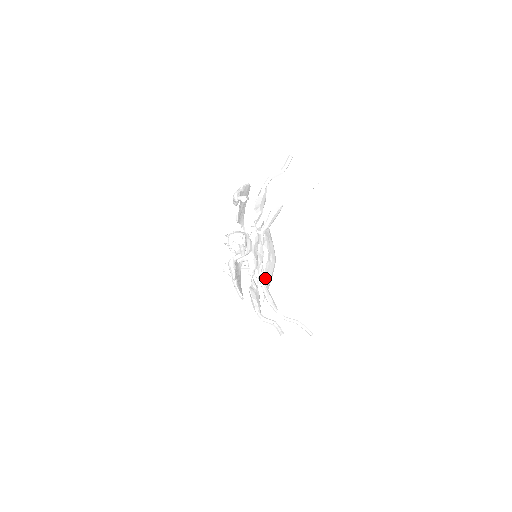
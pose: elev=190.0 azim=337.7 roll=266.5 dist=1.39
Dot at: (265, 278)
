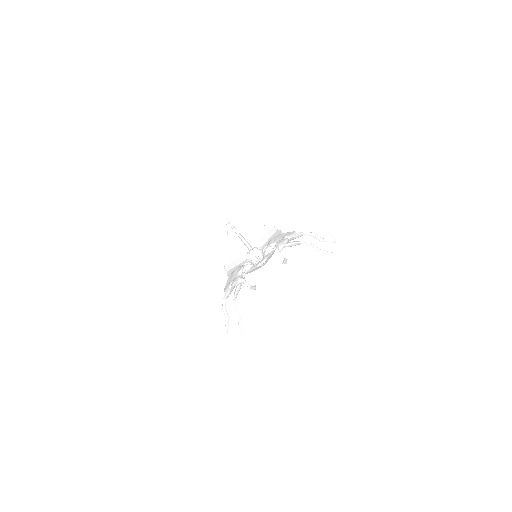
Dot at: occluded
